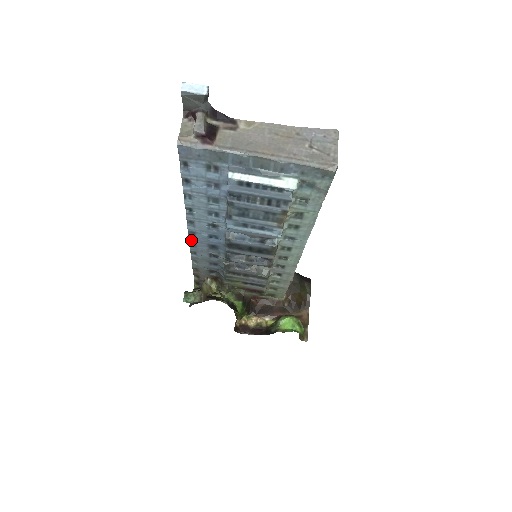
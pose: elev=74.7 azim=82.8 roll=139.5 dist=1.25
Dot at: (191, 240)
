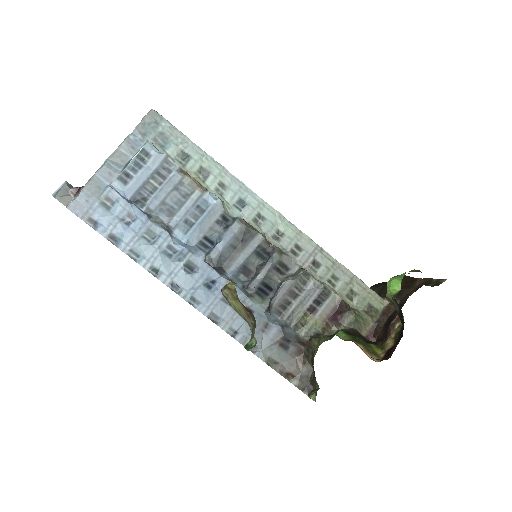
Dot at: (206, 314)
